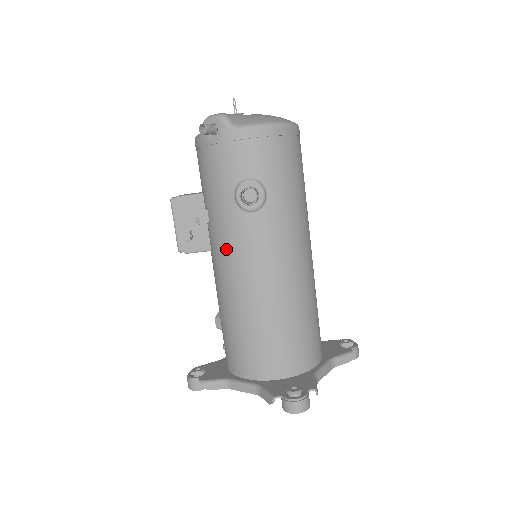
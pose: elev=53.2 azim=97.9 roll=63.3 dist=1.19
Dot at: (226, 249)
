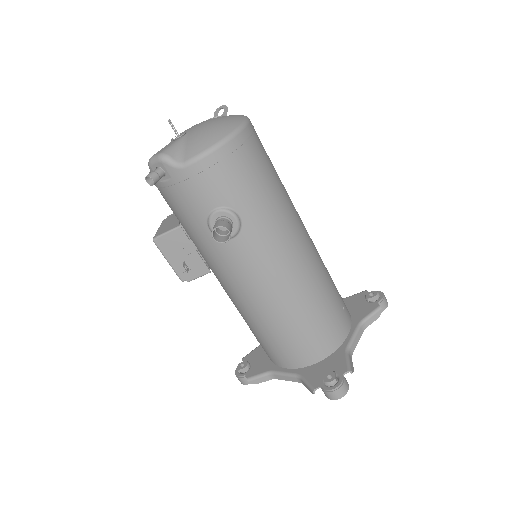
Dot at: (223, 273)
